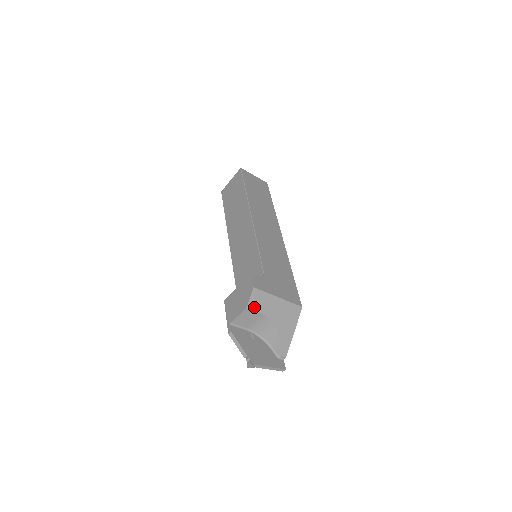
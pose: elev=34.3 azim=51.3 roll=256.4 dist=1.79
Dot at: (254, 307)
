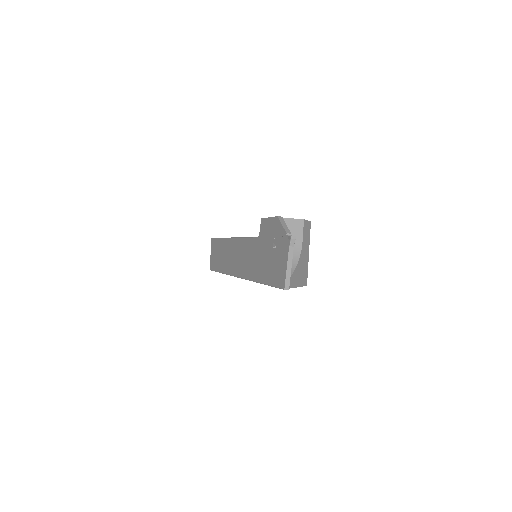
Dot at: (304, 228)
